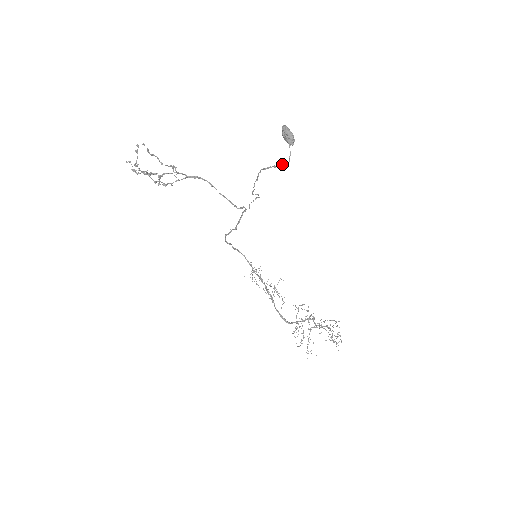
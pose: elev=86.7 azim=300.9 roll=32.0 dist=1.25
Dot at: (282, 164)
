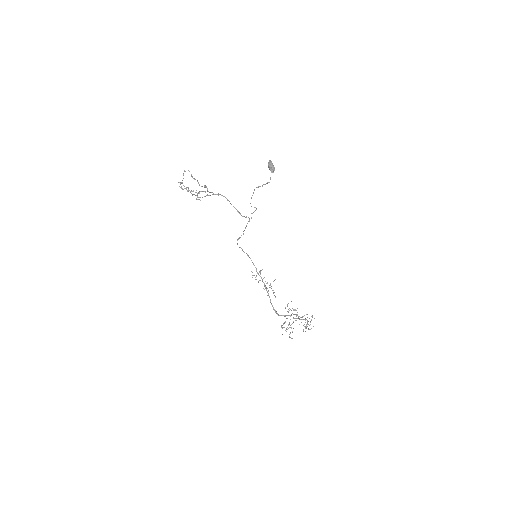
Dot at: occluded
